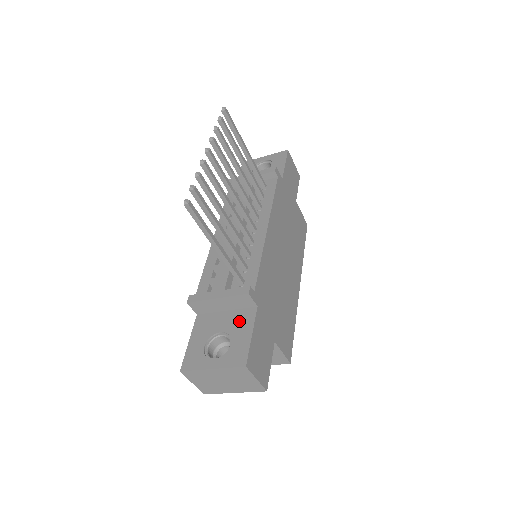
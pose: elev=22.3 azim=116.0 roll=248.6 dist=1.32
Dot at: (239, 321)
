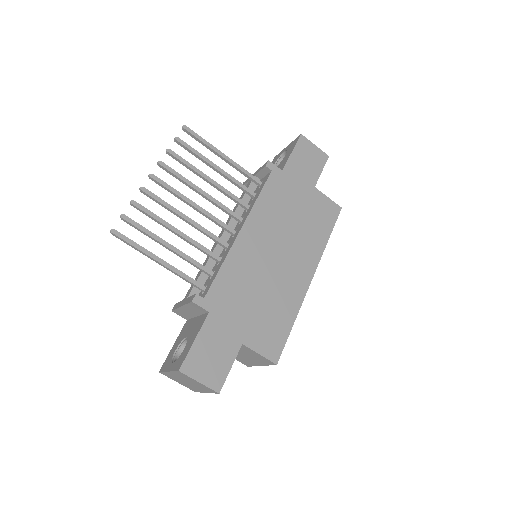
Dot at: (196, 327)
